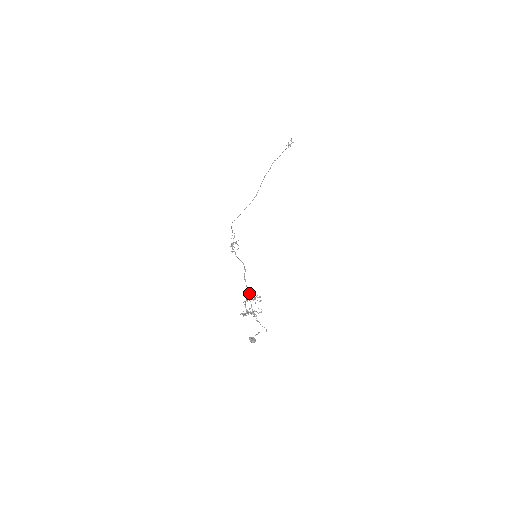
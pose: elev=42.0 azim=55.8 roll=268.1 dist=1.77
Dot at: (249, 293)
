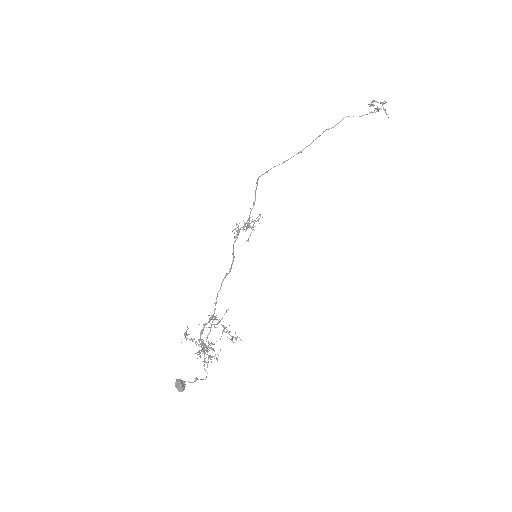
Dot at: (215, 308)
